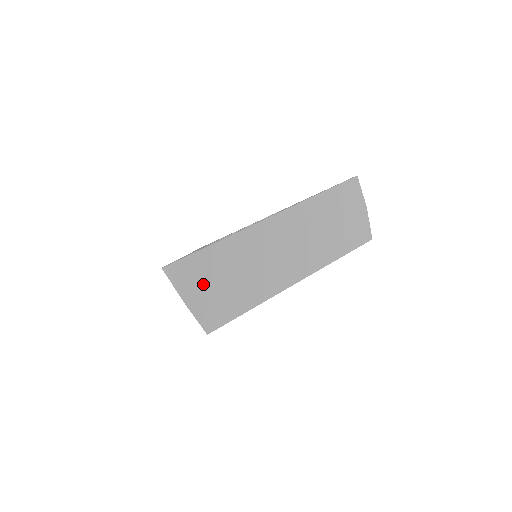
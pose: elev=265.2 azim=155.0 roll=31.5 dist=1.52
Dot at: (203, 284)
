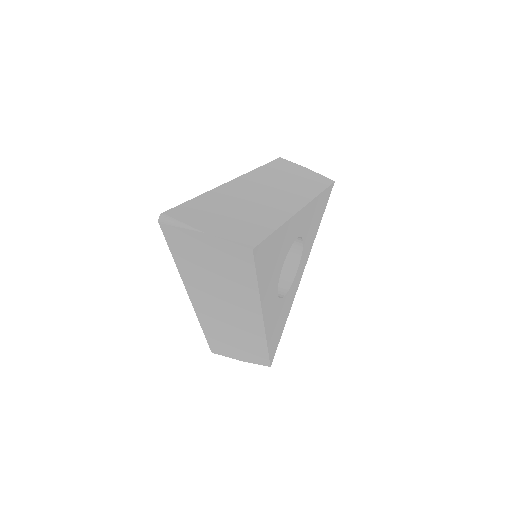
Dot at: (211, 219)
